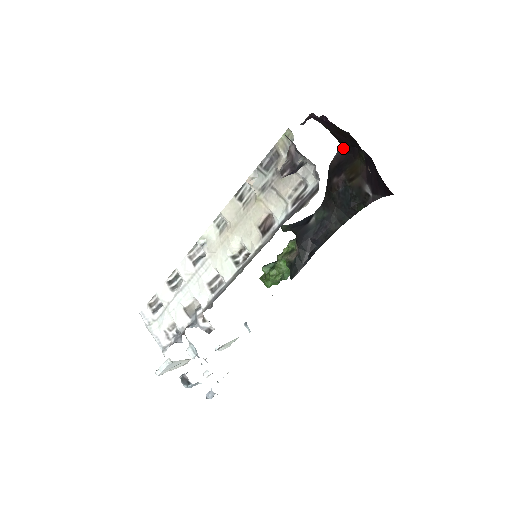
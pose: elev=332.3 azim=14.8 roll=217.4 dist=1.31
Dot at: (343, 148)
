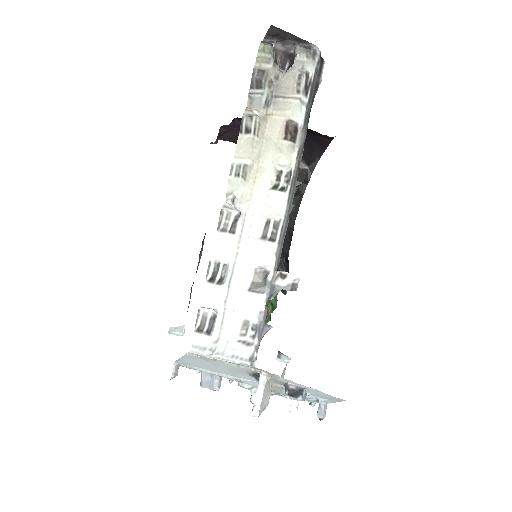
Dot at: occluded
